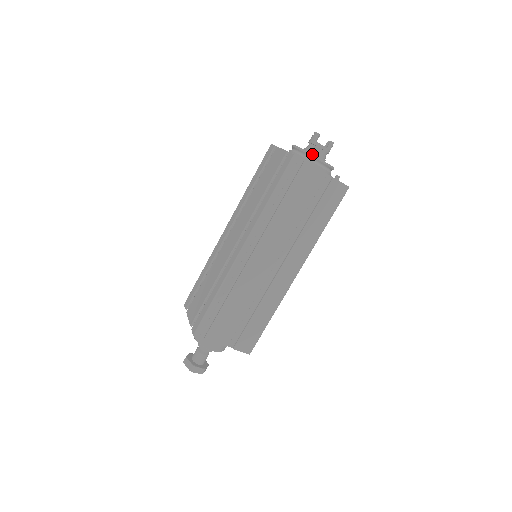
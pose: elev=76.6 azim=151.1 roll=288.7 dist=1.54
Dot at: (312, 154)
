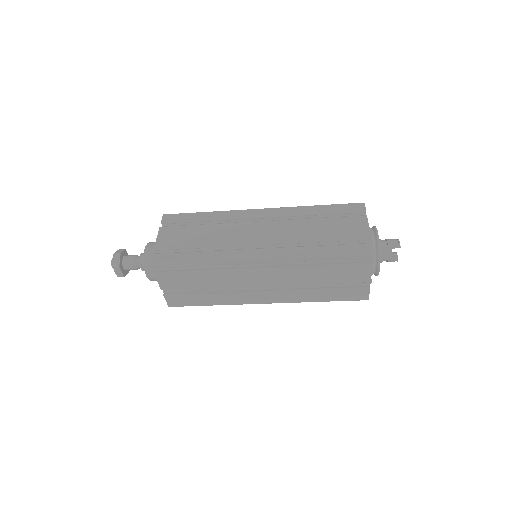
Dot at: occluded
